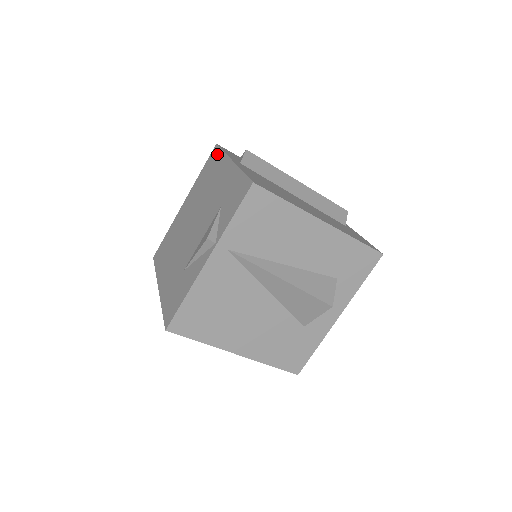
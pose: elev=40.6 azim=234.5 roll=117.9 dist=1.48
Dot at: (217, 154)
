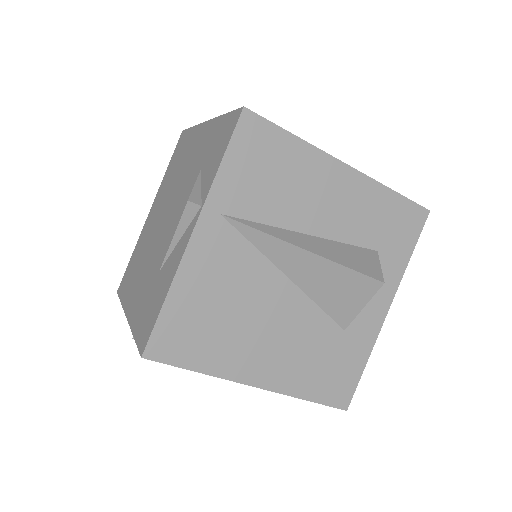
Dot at: (185, 136)
